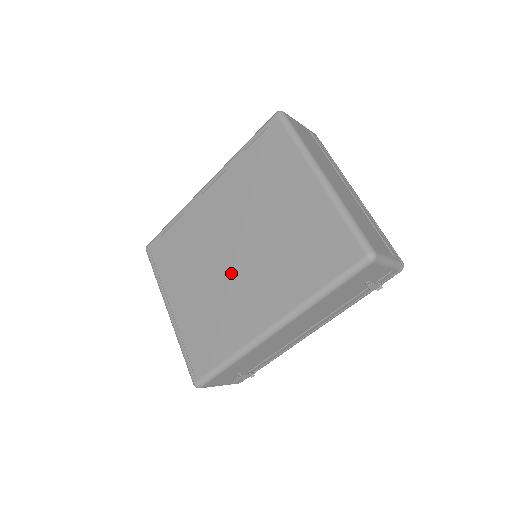
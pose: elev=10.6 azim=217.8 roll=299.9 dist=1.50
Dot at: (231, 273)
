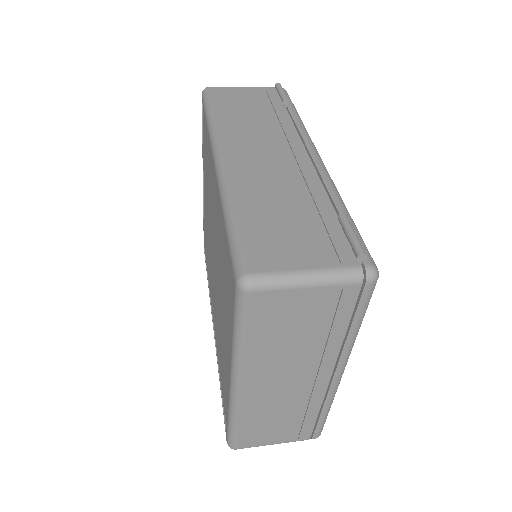
Dot at: (212, 261)
